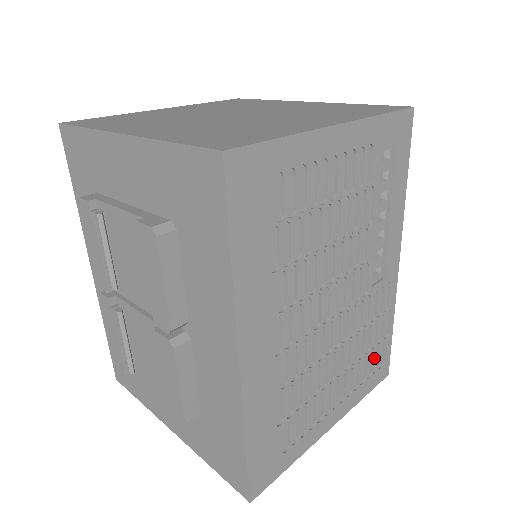
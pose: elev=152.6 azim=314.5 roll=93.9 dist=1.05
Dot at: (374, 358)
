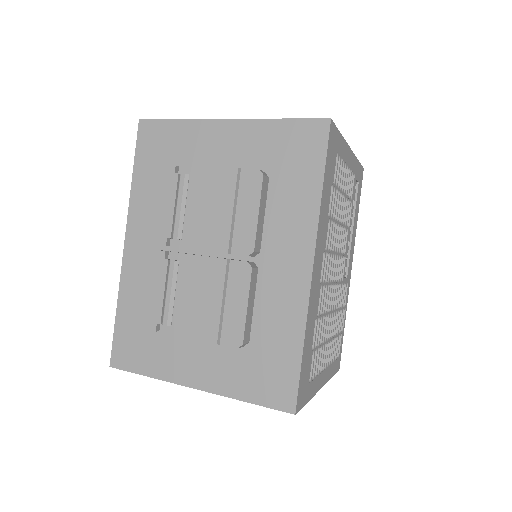
Dot at: (337, 345)
